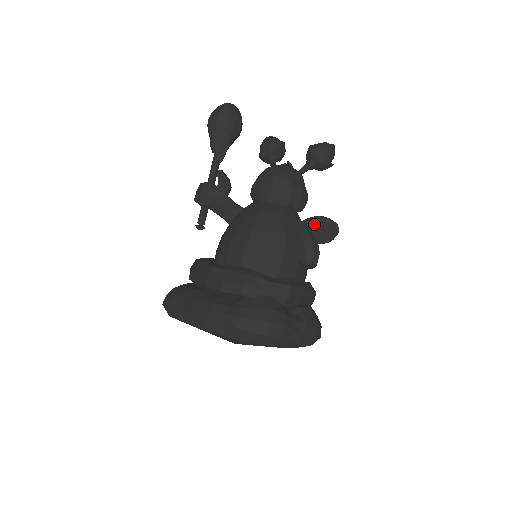
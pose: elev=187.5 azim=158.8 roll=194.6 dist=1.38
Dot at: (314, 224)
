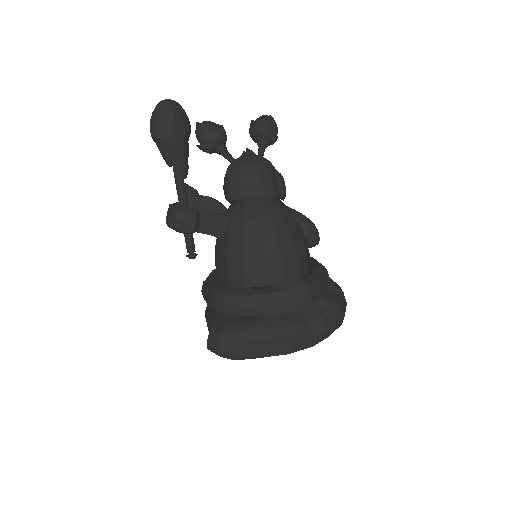
Dot at: occluded
